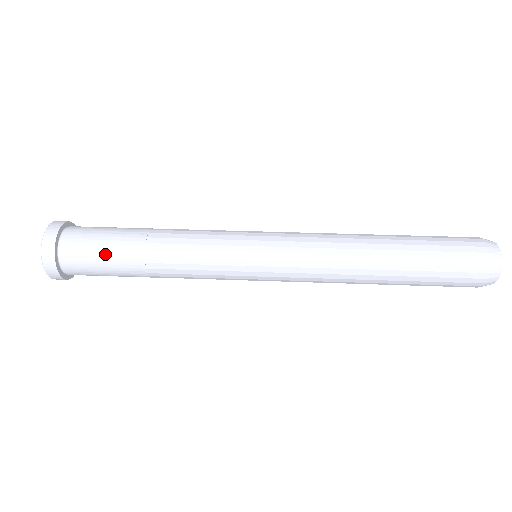
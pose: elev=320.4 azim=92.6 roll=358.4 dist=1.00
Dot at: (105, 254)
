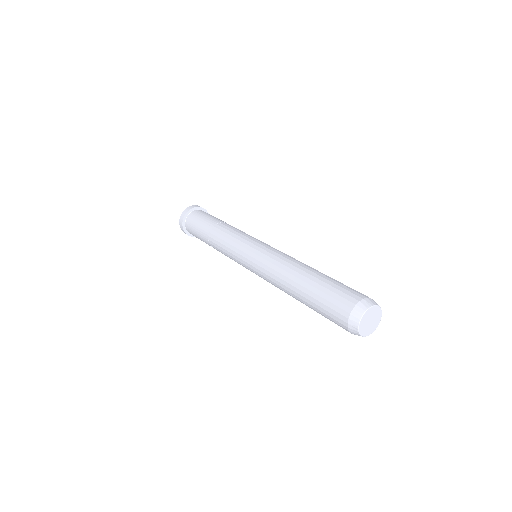
Dot at: (197, 232)
